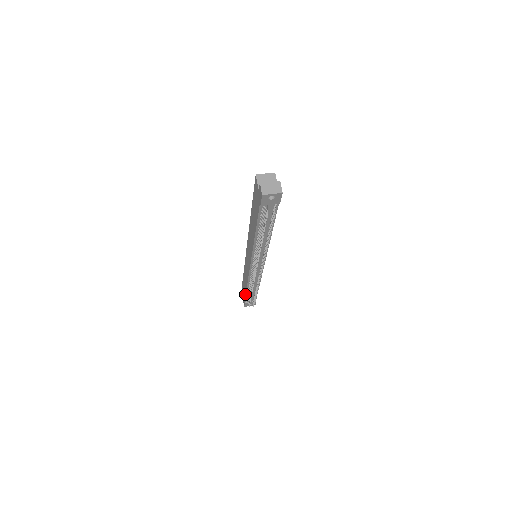
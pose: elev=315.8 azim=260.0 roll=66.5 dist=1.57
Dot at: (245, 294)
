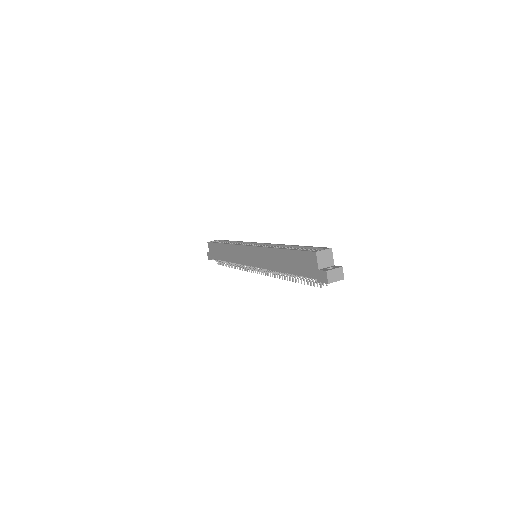
Dot at: (219, 259)
